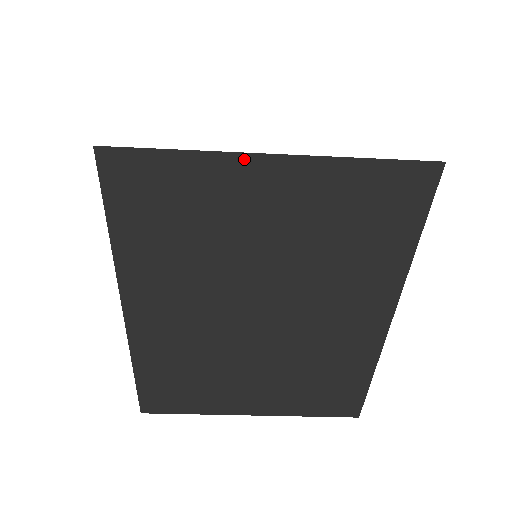
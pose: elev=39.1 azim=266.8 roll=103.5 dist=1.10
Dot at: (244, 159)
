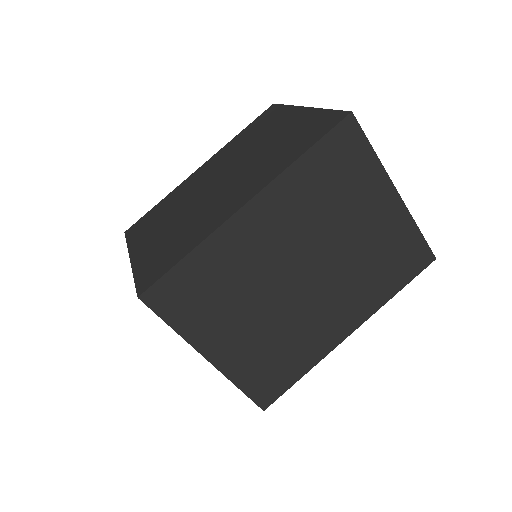
Dot at: (389, 184)
